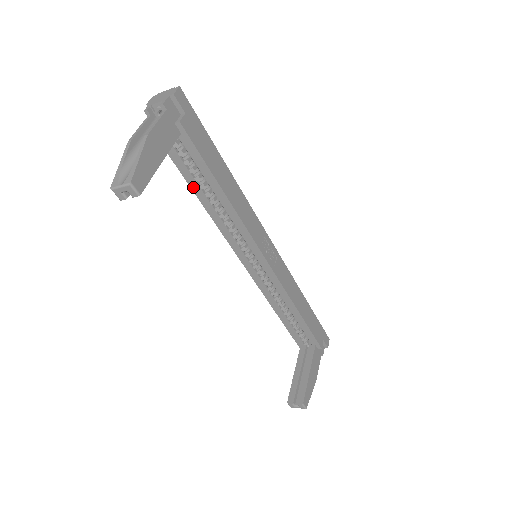
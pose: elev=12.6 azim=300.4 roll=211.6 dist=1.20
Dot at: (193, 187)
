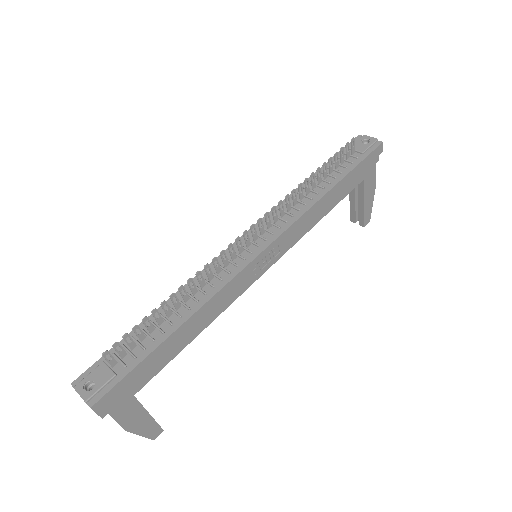
Dot at: occluded
